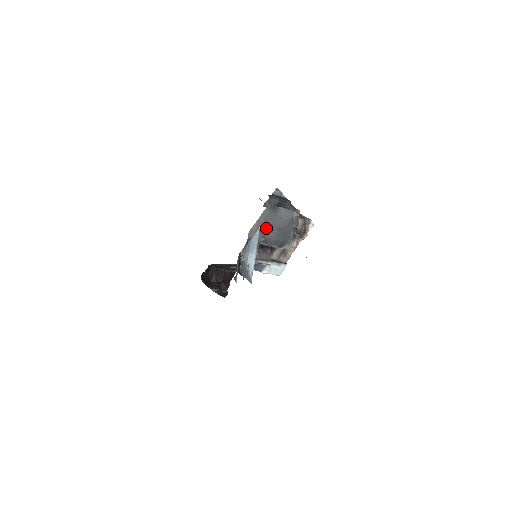
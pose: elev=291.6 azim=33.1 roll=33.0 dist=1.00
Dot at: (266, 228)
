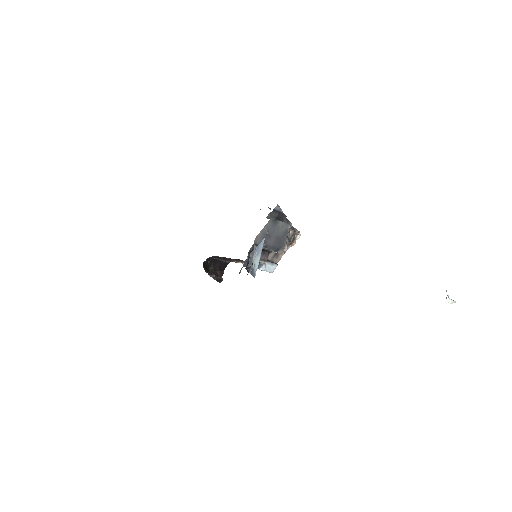
Dot at: (268, 236)
